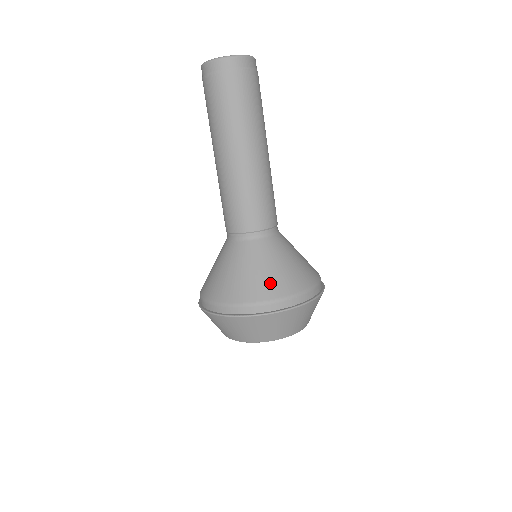
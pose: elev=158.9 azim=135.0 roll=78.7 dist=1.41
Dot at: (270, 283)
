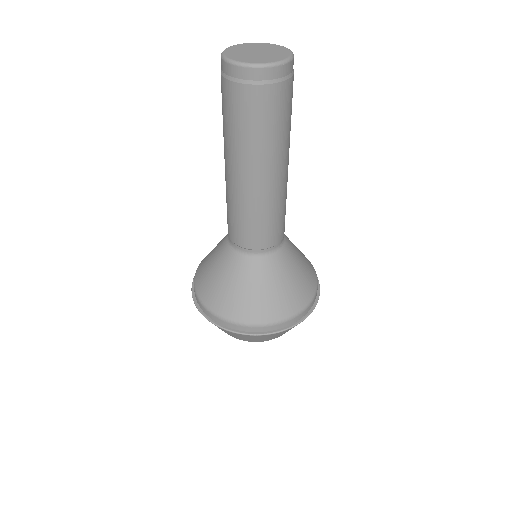
Dot at: (223, 299)
